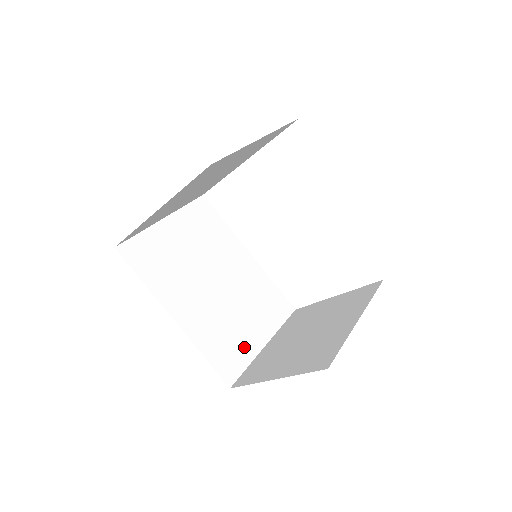
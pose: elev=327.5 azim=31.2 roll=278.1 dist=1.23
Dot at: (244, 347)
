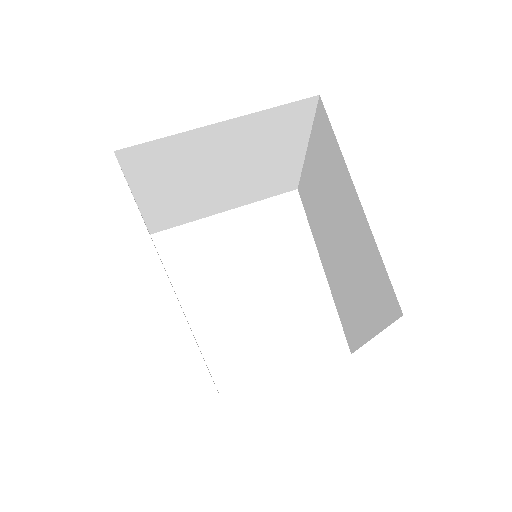
Dot at: occluded
